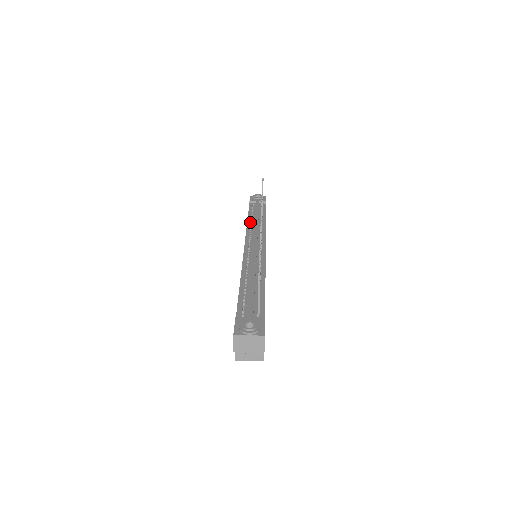
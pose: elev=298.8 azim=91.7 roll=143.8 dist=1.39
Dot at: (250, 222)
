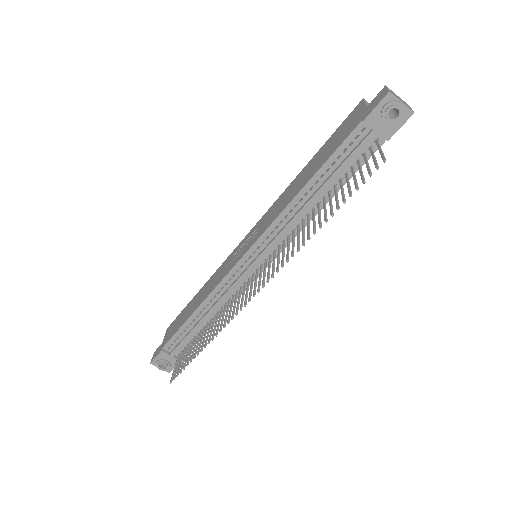
Dot at: (298, 200)
